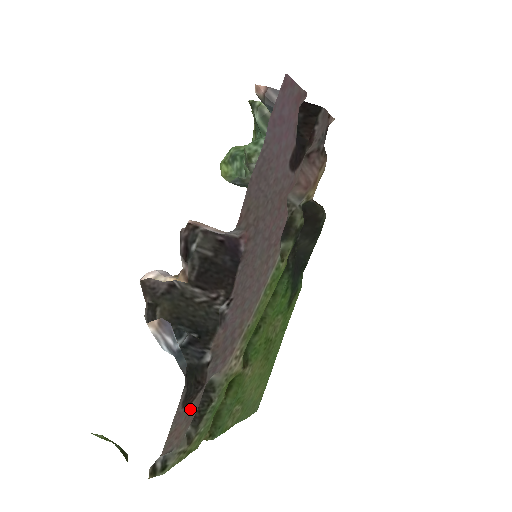
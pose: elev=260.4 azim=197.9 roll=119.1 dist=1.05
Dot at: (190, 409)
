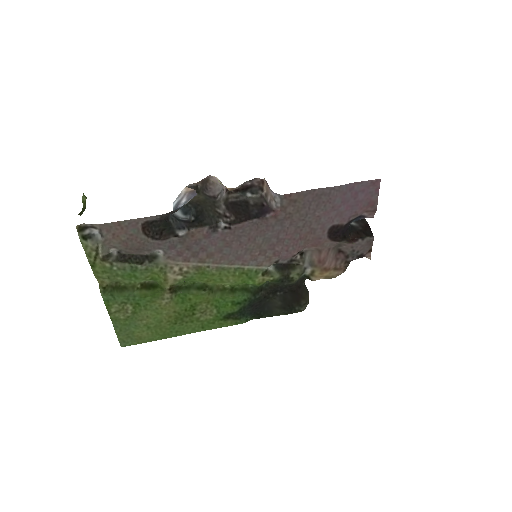
Dot at: (139, 237)
